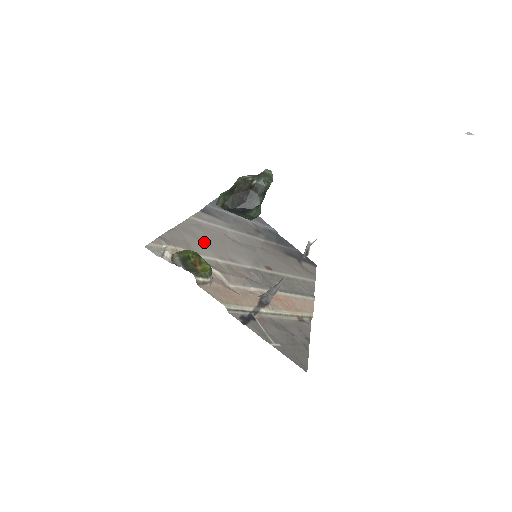
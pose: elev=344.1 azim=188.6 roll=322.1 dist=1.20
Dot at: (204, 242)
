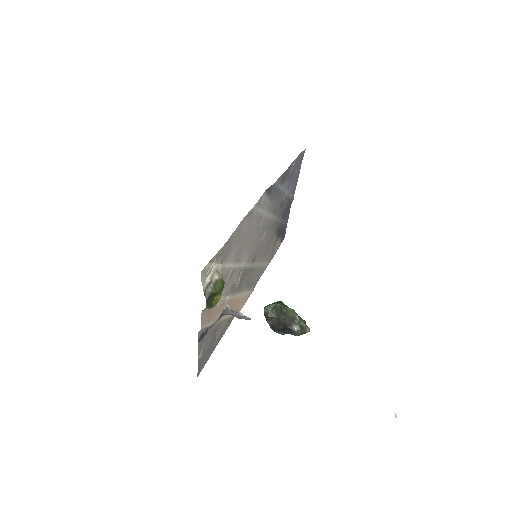
Dot at: (239, 243)
